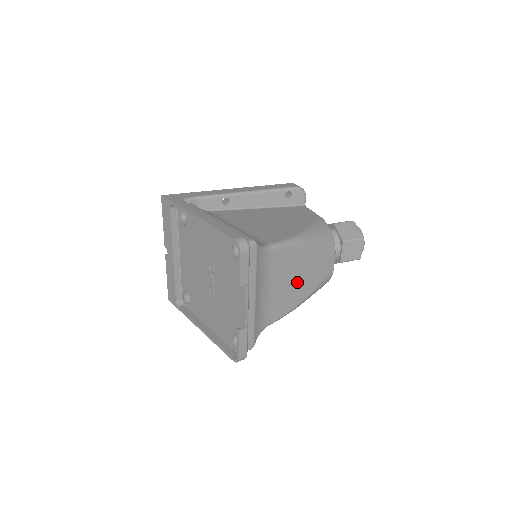
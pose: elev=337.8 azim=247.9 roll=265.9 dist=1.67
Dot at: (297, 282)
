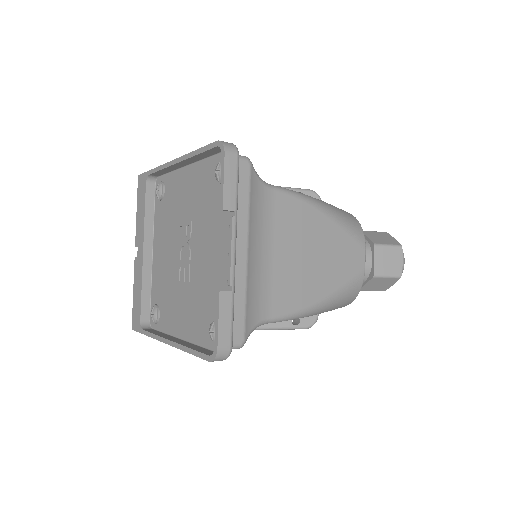
Dot at: (312, 263)
